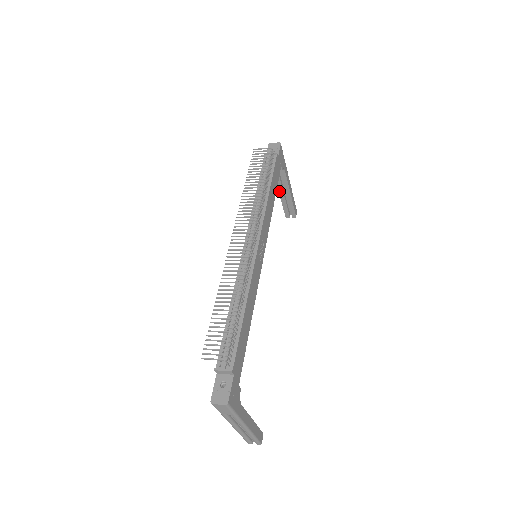
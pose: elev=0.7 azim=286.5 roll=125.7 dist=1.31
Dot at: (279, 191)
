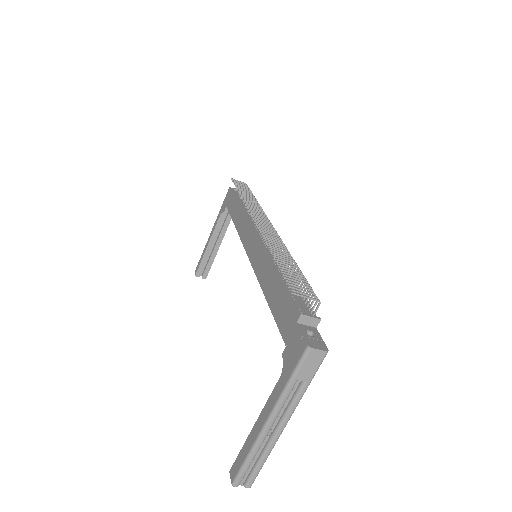
Dot at: (210, 241)
